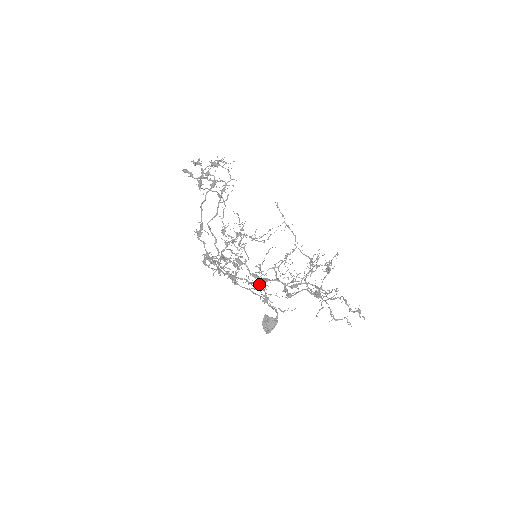
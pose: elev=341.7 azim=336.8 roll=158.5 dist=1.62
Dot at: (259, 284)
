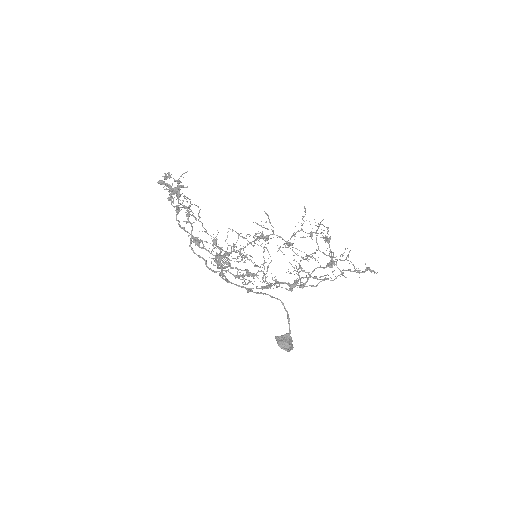
Dot at: (293, 251)
